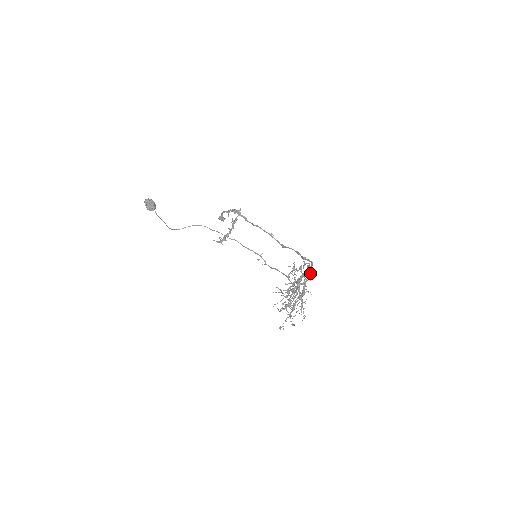
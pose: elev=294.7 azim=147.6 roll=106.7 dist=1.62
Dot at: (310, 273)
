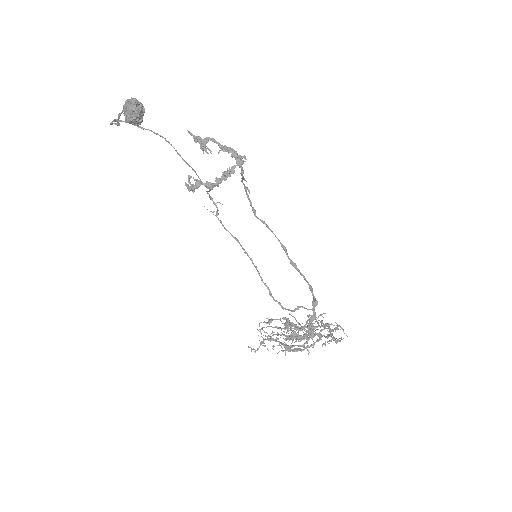
Dot at: occluded
